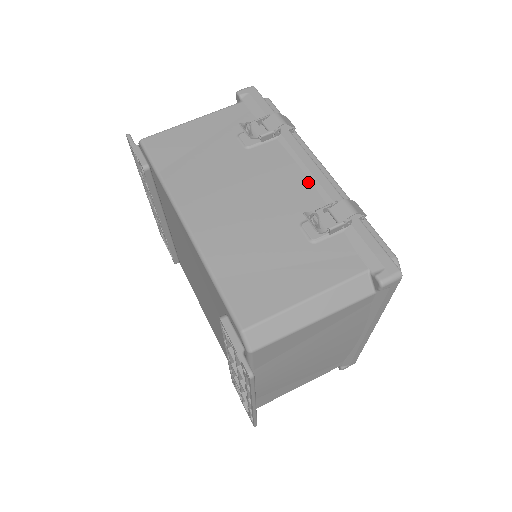
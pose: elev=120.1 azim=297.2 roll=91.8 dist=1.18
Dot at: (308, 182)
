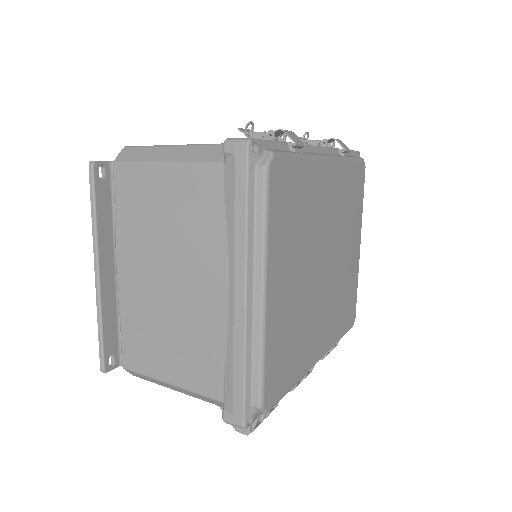
Dot at: occluded
